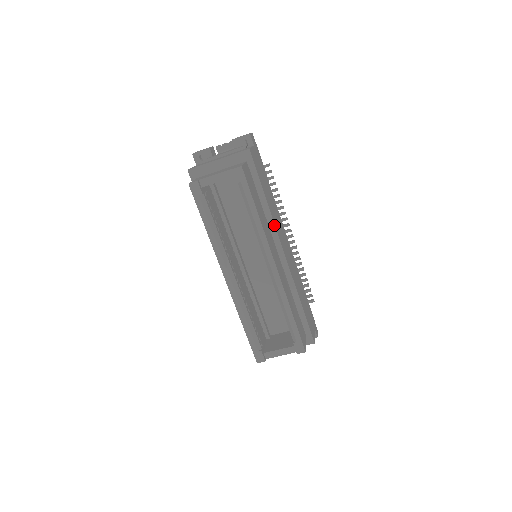
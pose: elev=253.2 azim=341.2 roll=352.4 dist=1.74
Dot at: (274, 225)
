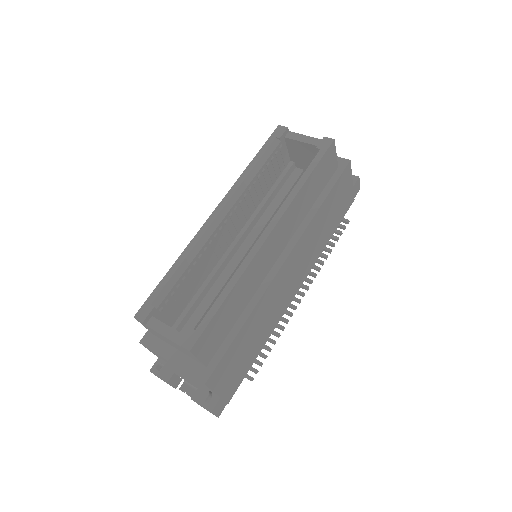
Dot at: (304, 230)
